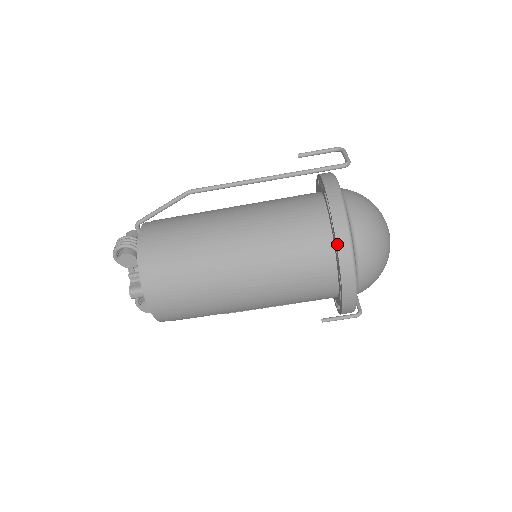
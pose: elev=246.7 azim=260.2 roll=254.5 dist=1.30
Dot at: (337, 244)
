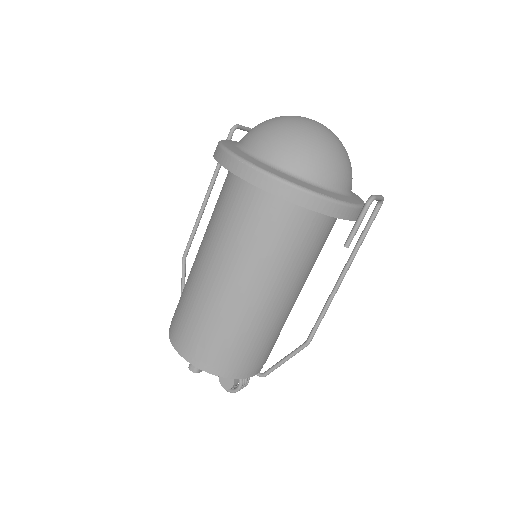
Dot at: (216, 160)
